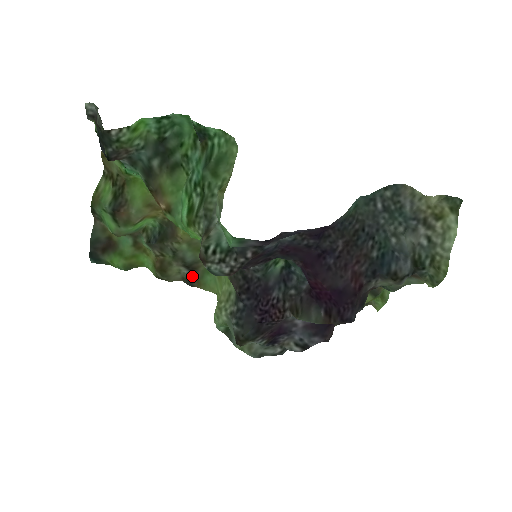
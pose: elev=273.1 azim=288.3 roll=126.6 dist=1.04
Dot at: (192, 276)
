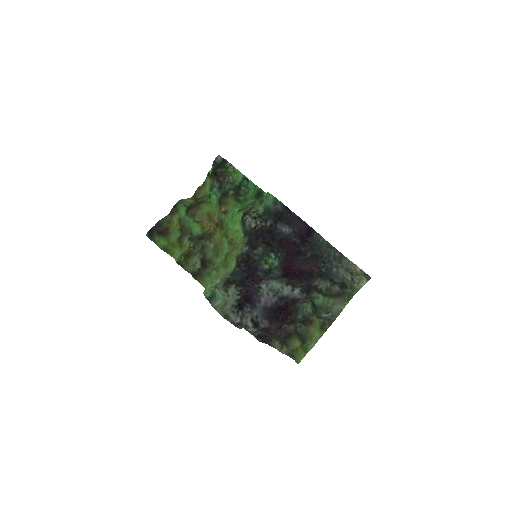
Dot at: (200, 272)
